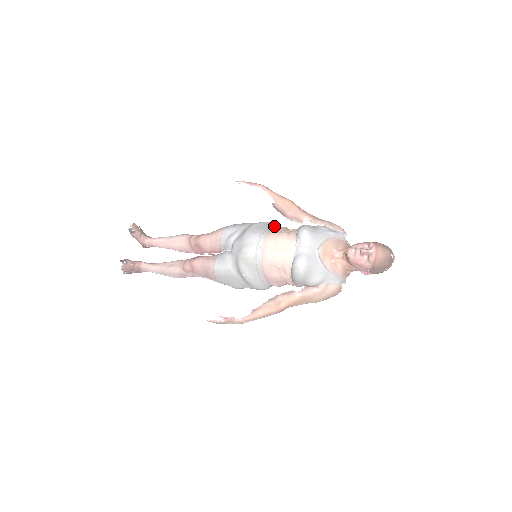
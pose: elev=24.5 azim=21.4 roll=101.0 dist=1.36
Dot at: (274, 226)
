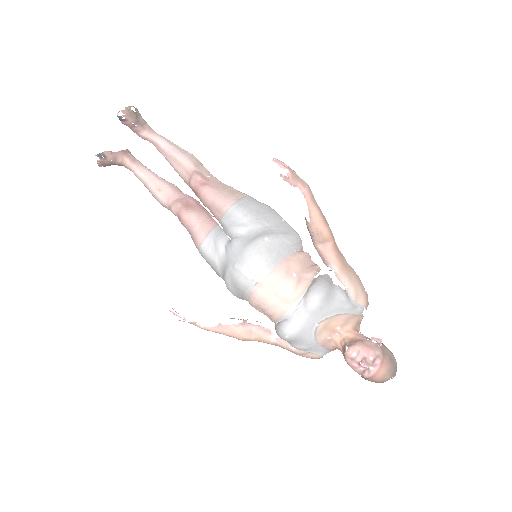
Dot at: (291, 251)
